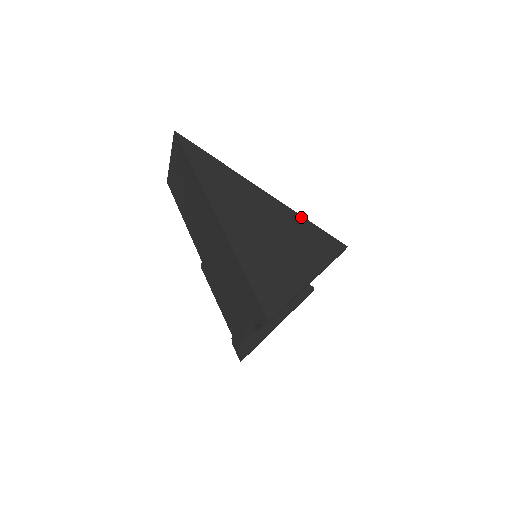
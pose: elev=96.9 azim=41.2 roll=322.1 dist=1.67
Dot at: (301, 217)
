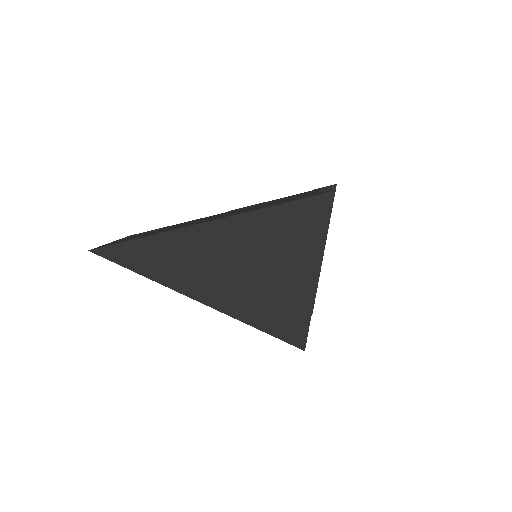
Dot at: (263, 211)
